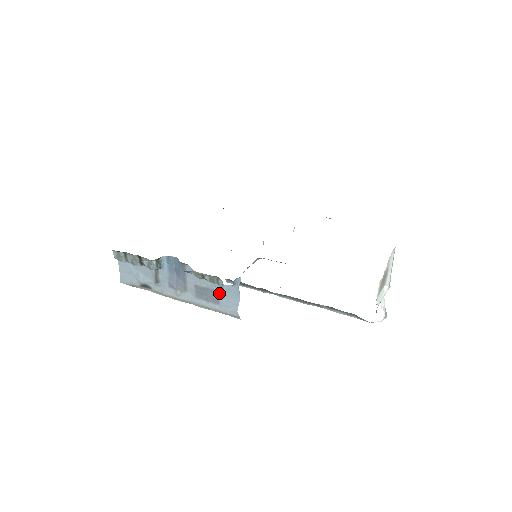
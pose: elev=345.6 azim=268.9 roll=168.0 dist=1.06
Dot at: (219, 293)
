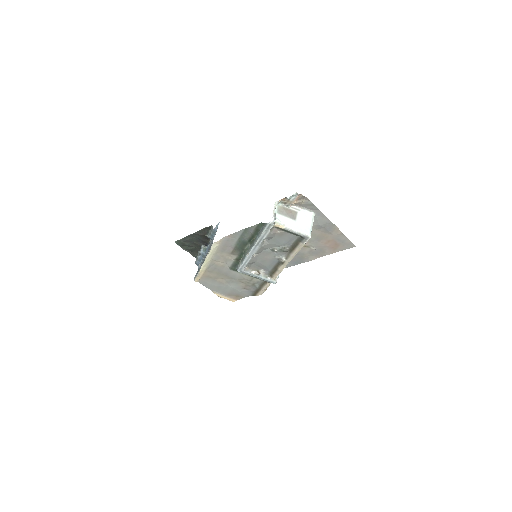
Dot at: occluded
